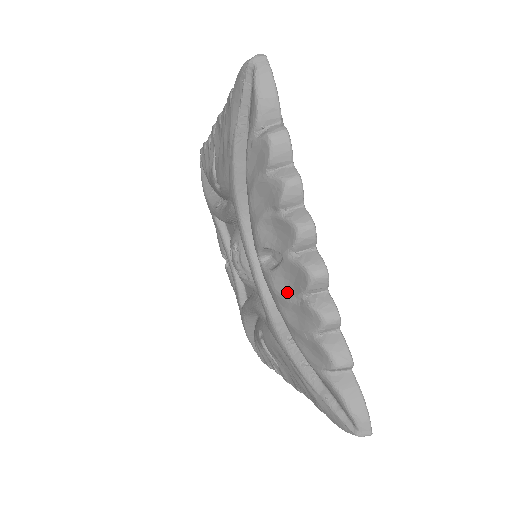
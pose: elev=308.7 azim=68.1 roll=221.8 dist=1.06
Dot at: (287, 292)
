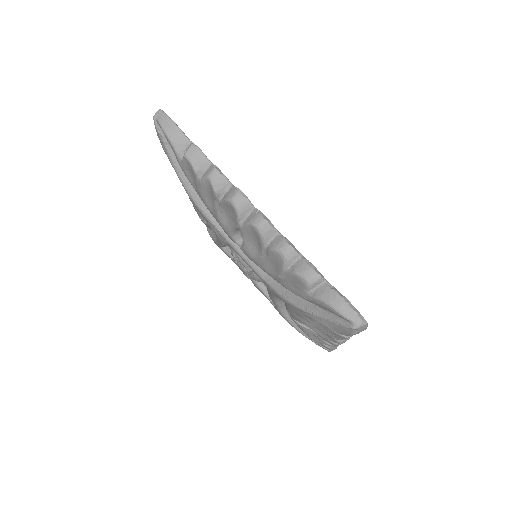
Dot at: (310, 332)
